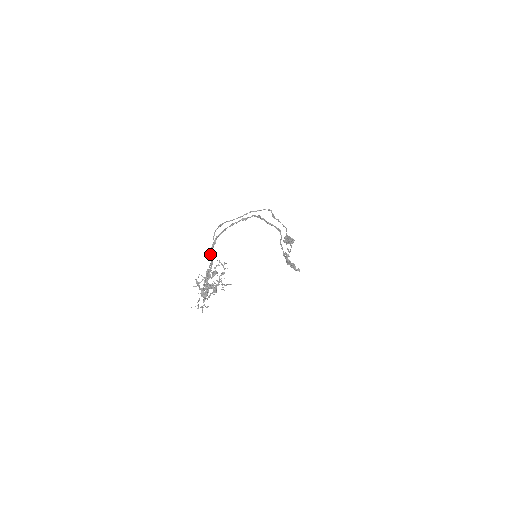
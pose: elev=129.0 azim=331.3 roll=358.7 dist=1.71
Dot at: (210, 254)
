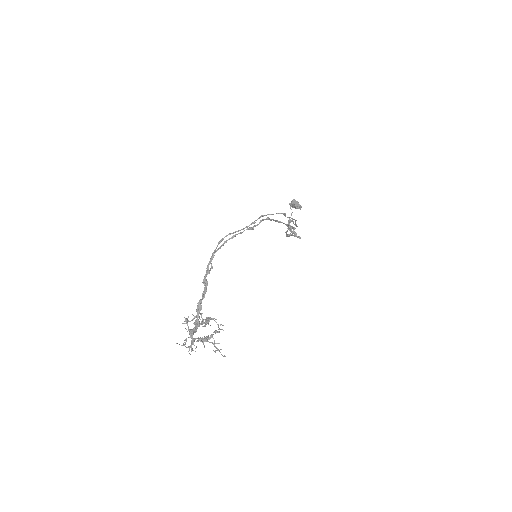
Dot at: (204, 277)
